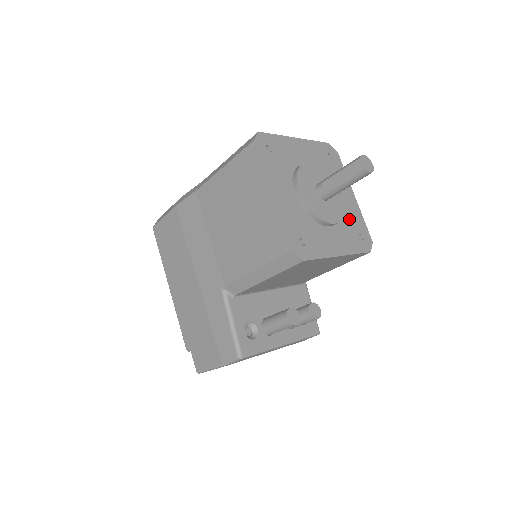
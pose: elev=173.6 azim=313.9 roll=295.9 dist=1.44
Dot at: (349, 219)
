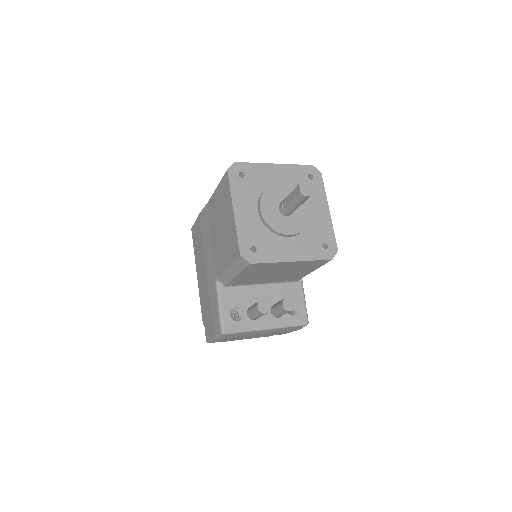
Dot at: (315, 231)
